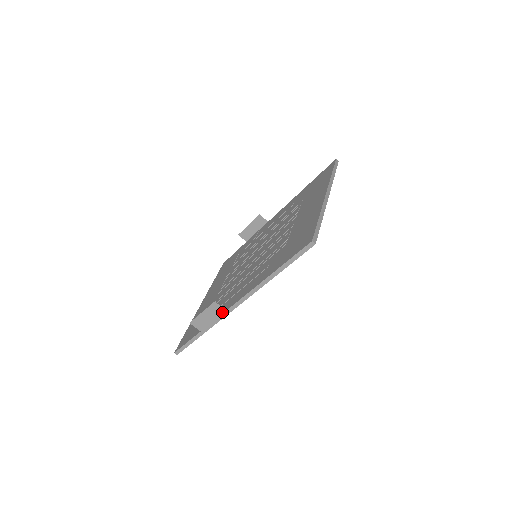
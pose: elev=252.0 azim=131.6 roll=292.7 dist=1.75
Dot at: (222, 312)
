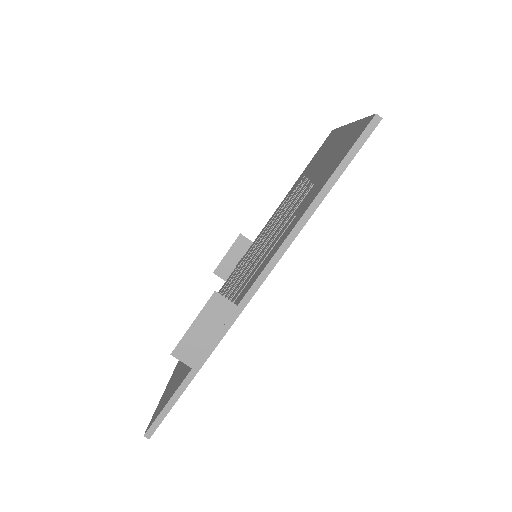
Dot at: (230, 311)
